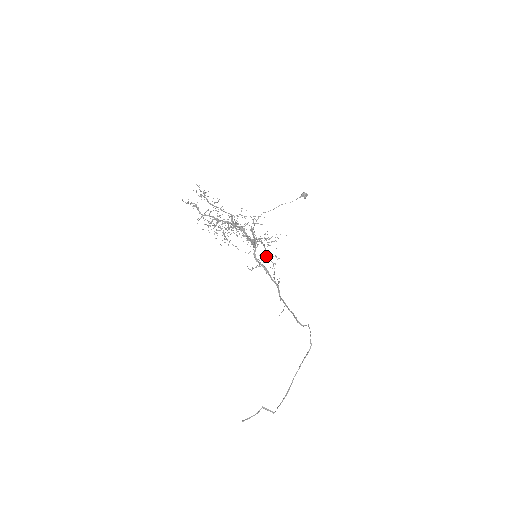
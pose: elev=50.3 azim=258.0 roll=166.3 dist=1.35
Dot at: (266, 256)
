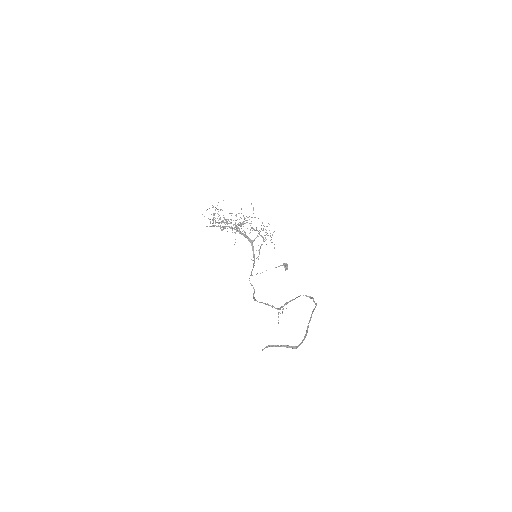
Dot at: occluded
